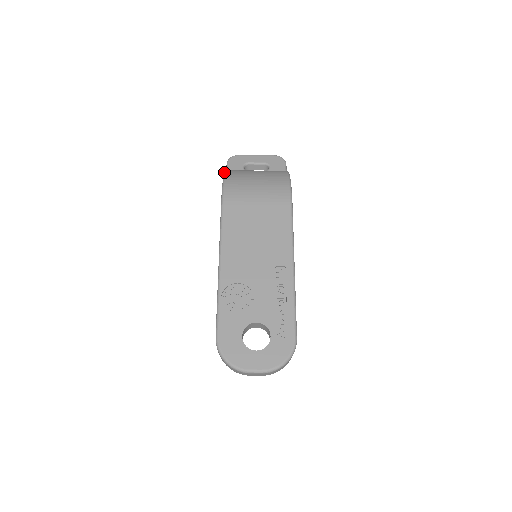
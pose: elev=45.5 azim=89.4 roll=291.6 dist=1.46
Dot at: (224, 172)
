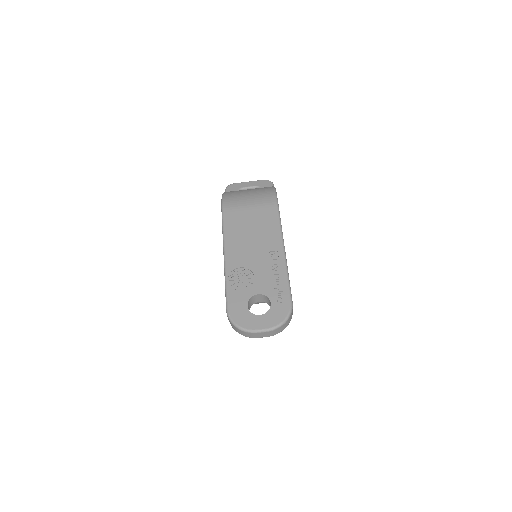
Dot at: occluded
